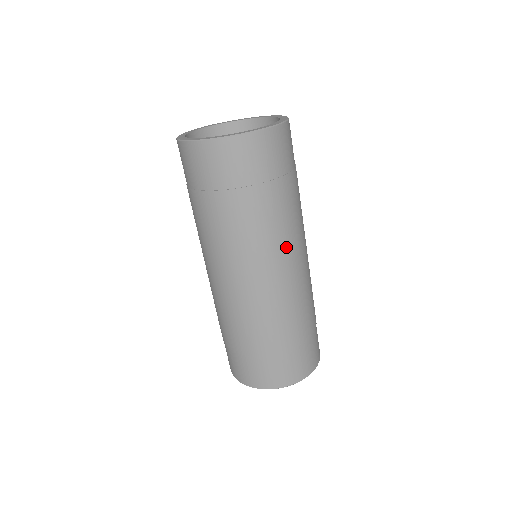
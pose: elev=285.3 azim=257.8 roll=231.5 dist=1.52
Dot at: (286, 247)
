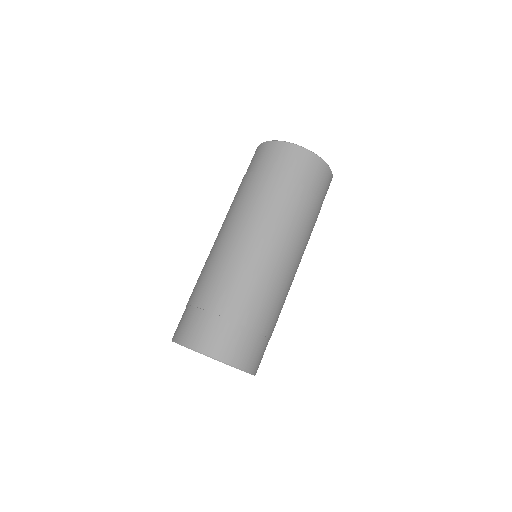
Dot at: (275, 231)
